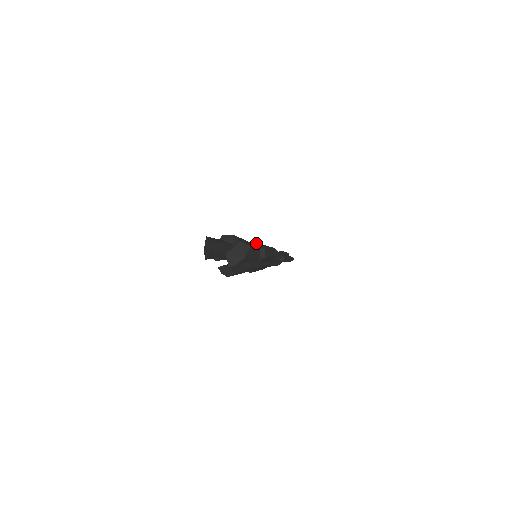
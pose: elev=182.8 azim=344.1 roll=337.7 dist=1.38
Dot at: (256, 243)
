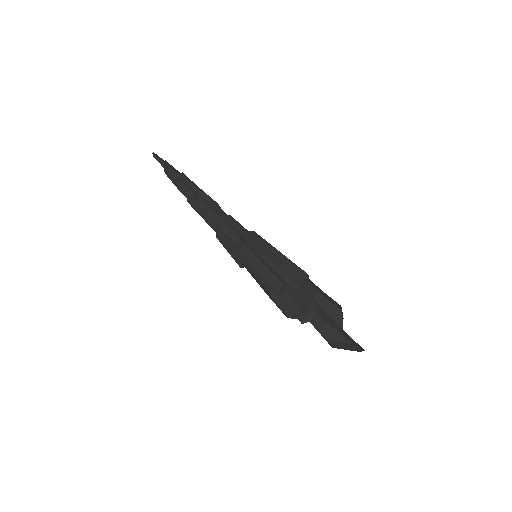
Dot at: (240, 237)
